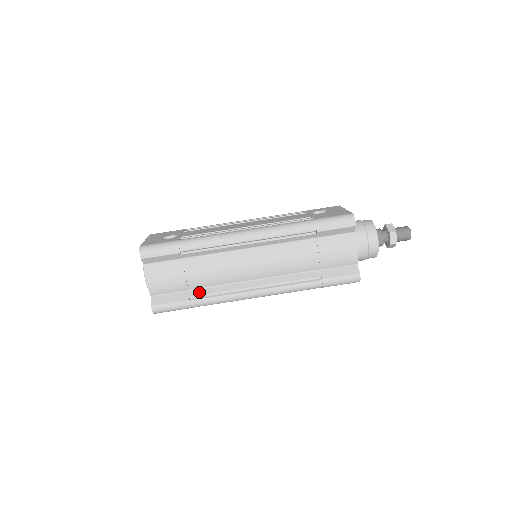
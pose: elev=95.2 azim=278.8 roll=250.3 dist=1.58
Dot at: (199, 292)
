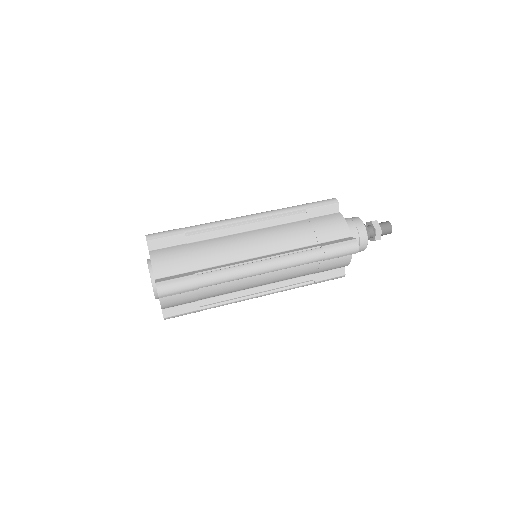
Dot at: (204, 270)
